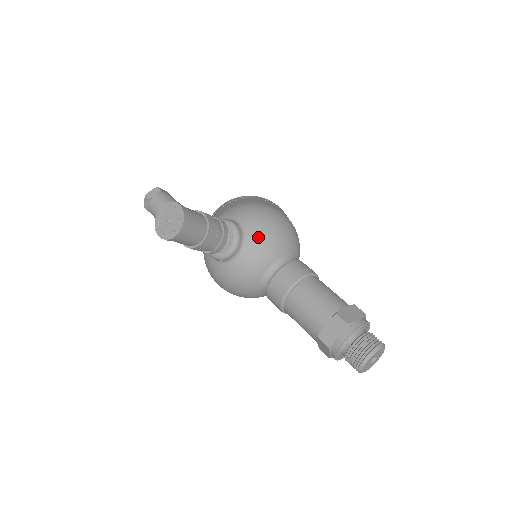
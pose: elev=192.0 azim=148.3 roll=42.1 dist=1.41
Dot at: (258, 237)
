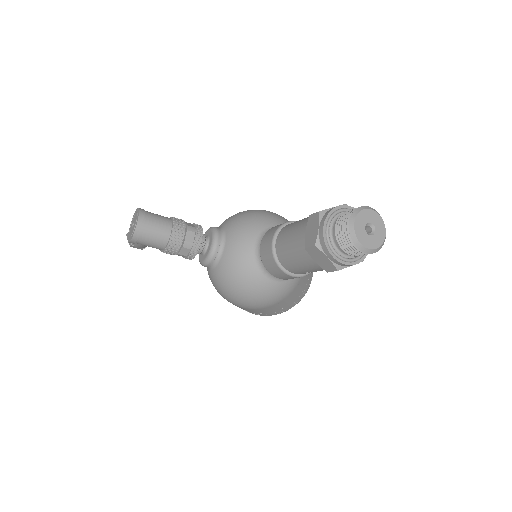
Dot at: (235, 224)
